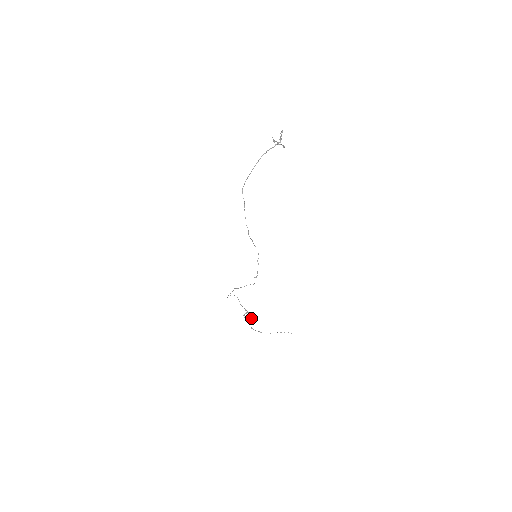
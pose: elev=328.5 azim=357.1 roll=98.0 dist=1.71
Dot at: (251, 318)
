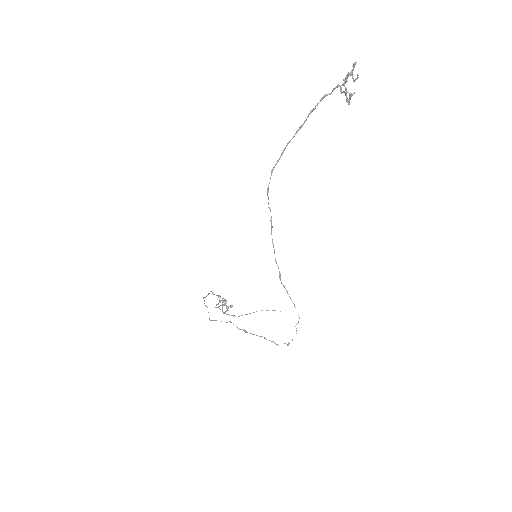
Dot at: (225, 305)
